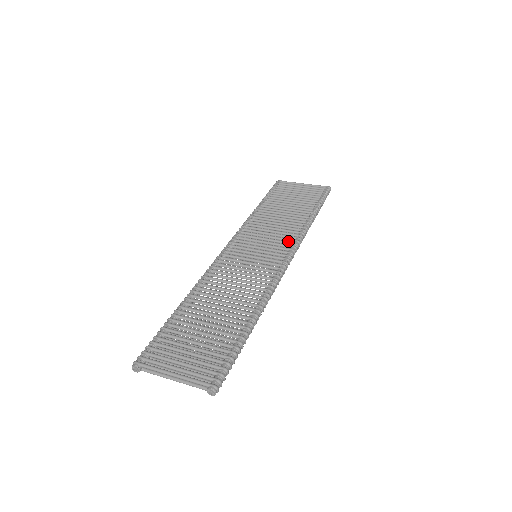
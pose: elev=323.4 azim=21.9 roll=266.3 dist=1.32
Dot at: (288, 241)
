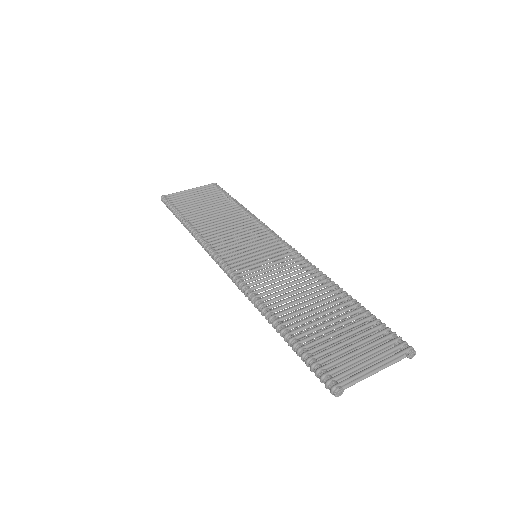
Dot at: (260, 232)
